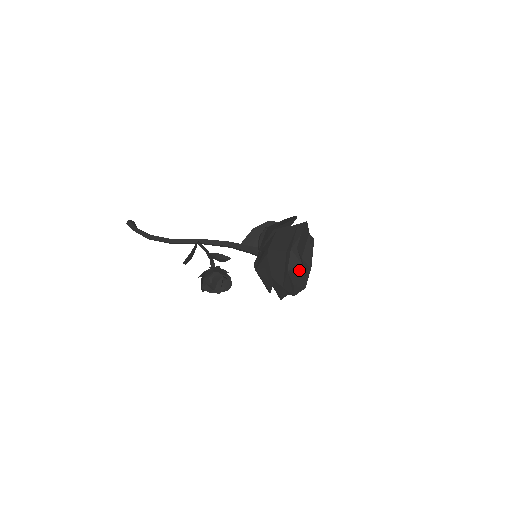
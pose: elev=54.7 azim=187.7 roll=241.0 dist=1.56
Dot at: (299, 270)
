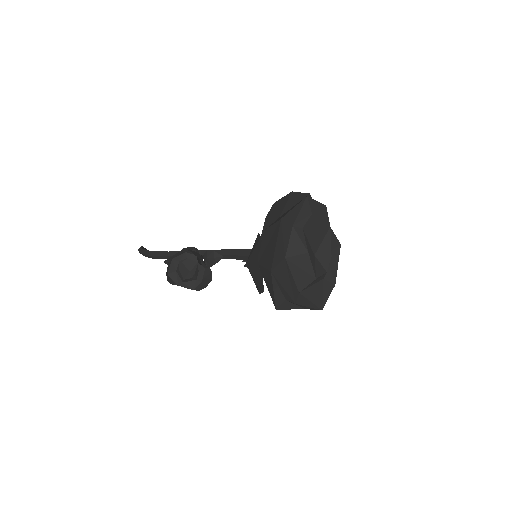
Dot at: (304, 261)
